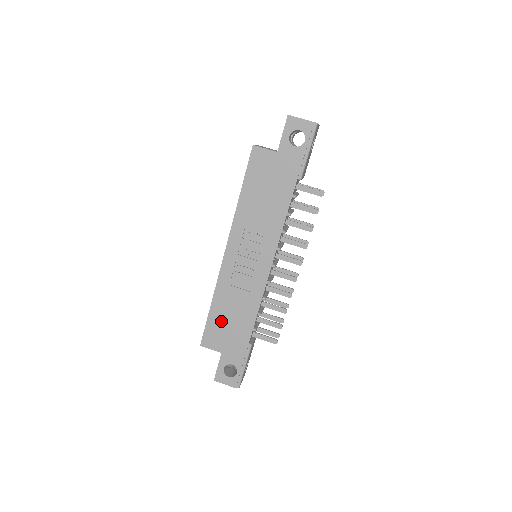
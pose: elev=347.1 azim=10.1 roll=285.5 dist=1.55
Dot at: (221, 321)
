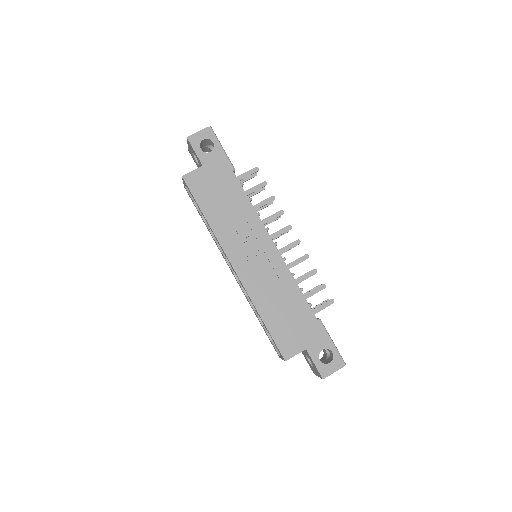
Dot at: (281, 324)
